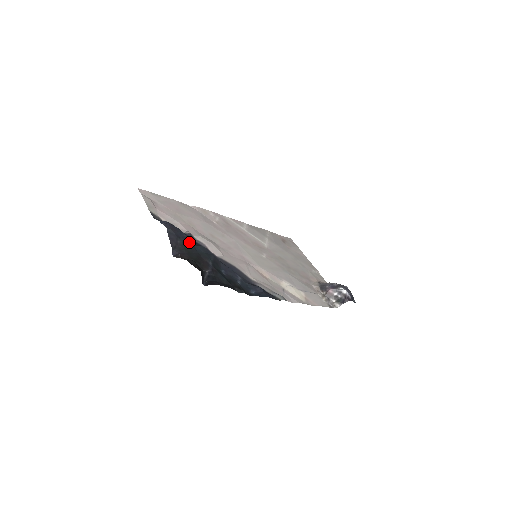
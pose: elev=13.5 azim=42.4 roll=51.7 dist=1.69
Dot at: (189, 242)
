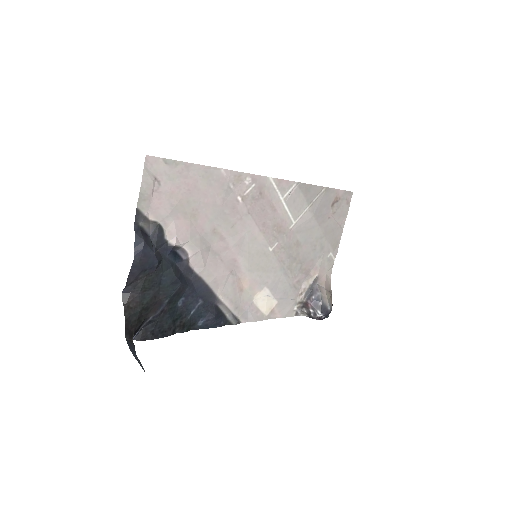
Dot at: (158, 270)
